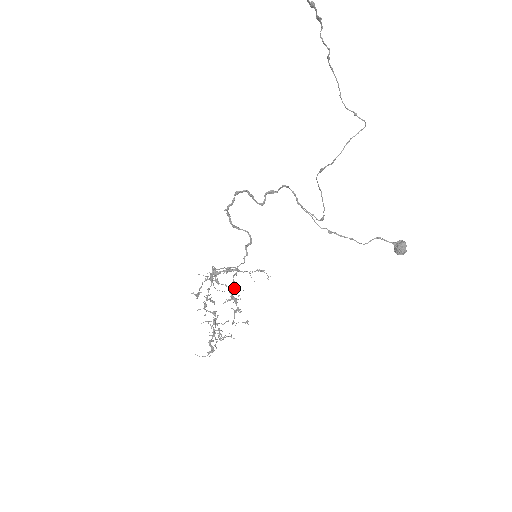
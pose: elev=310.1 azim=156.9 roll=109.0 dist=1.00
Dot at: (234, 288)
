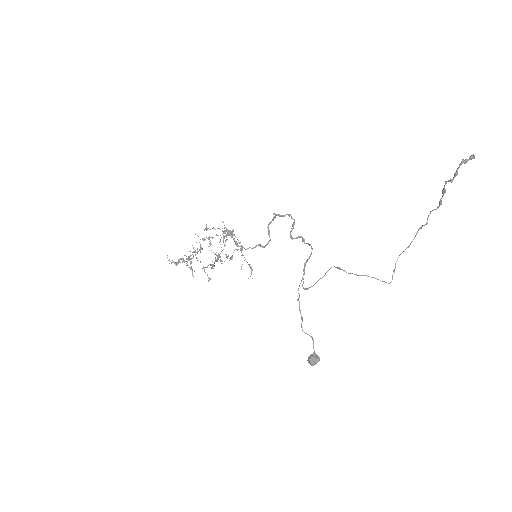
Dot at: occluded
